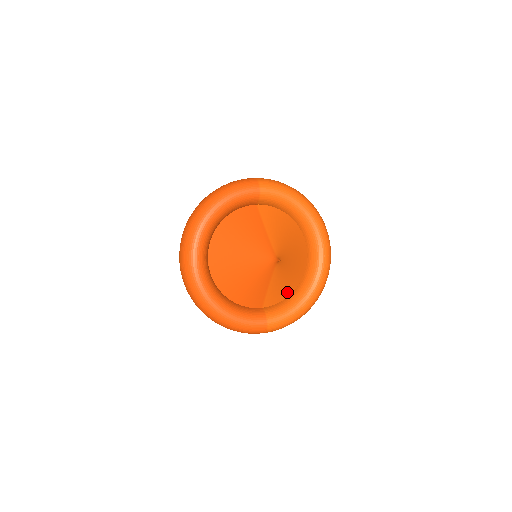
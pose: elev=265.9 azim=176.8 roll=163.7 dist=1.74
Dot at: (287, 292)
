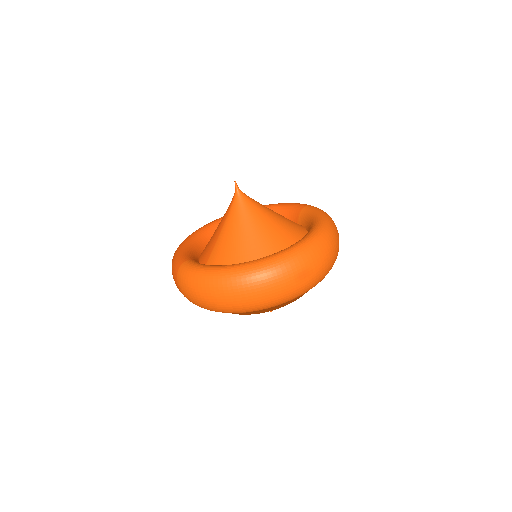
Dot at: (229, 264)
